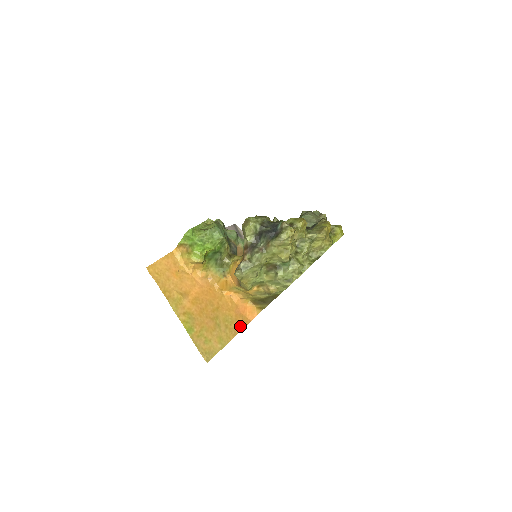
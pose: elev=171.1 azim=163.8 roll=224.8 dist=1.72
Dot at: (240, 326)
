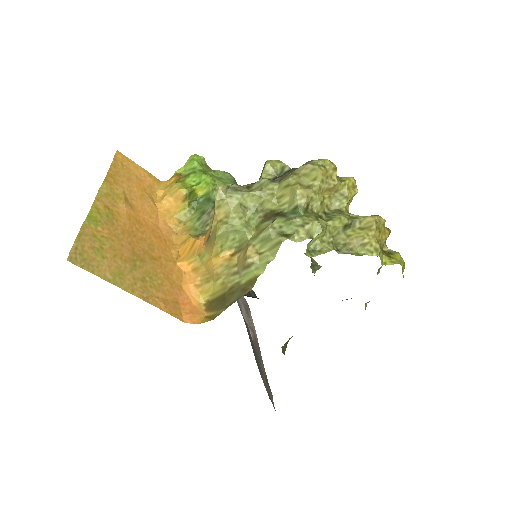
Dot at: (162, 304)
